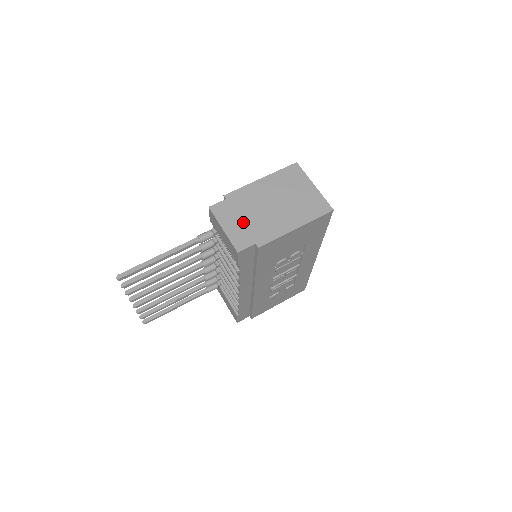
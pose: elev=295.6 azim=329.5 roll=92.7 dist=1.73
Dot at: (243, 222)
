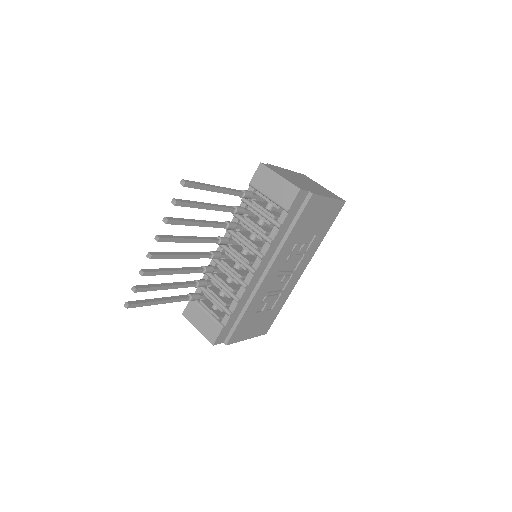
Dot at: (292, 179)
